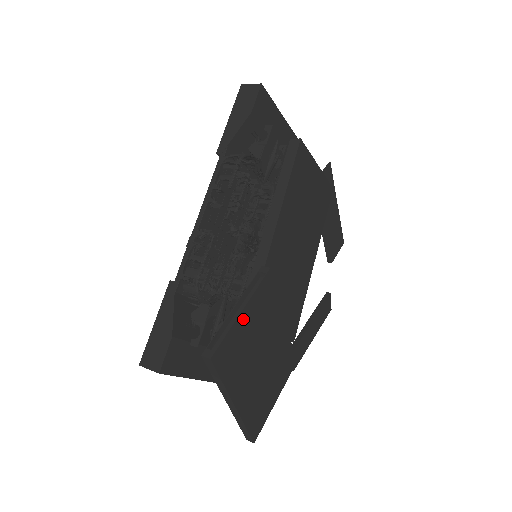
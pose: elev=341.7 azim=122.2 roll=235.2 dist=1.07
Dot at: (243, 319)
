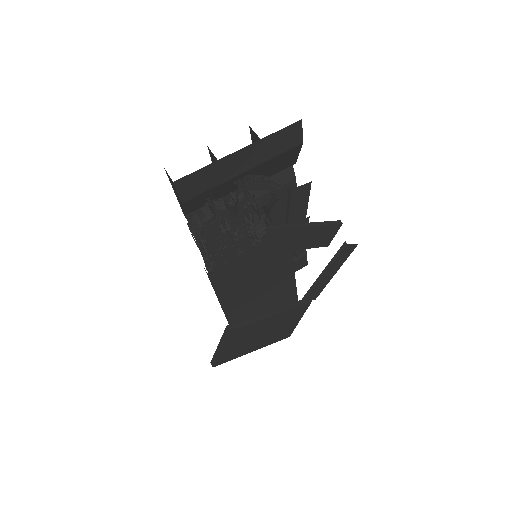
Dot at: (225, 349)
